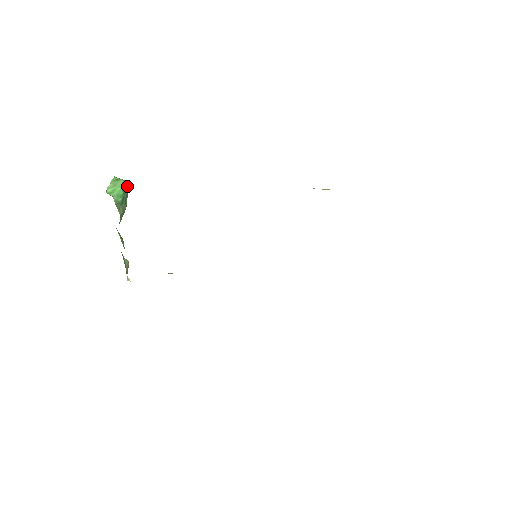
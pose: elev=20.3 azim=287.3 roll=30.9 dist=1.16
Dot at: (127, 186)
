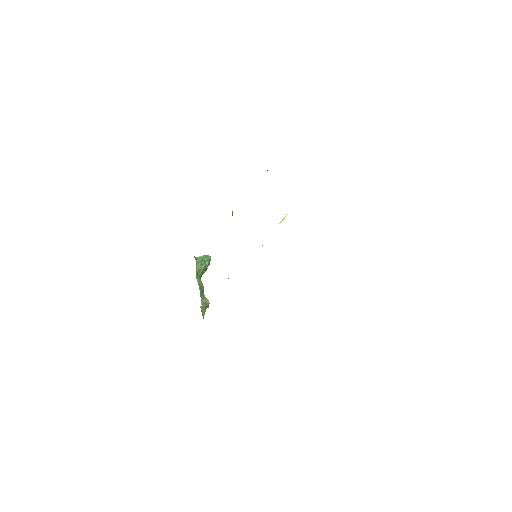
Dot at: (210, 257)
